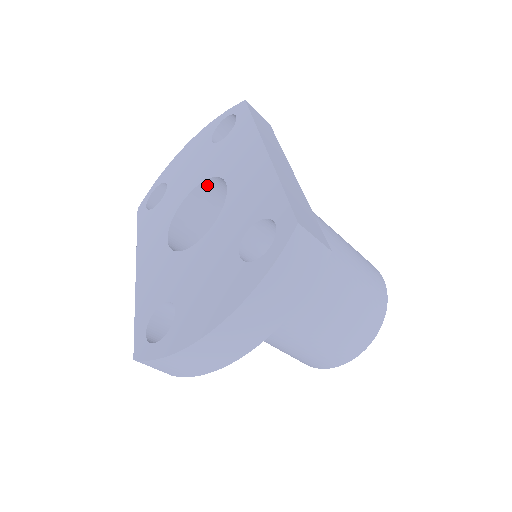
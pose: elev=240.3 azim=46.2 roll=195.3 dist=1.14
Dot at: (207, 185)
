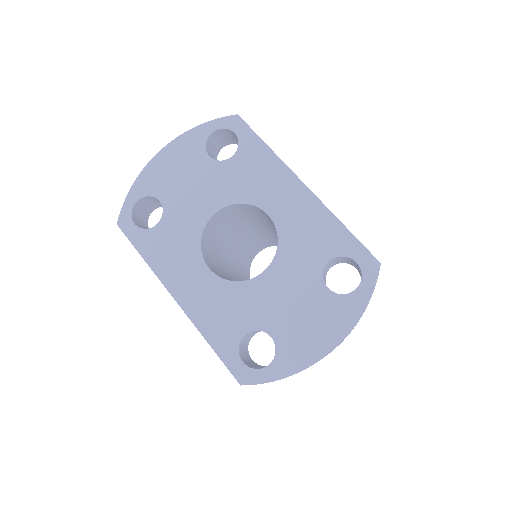
Dot at: (228, 208)
